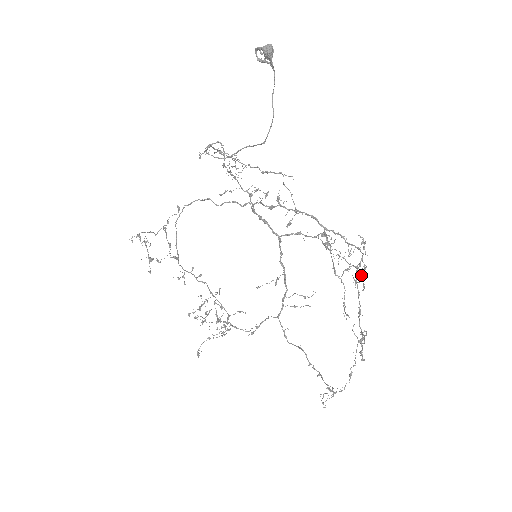
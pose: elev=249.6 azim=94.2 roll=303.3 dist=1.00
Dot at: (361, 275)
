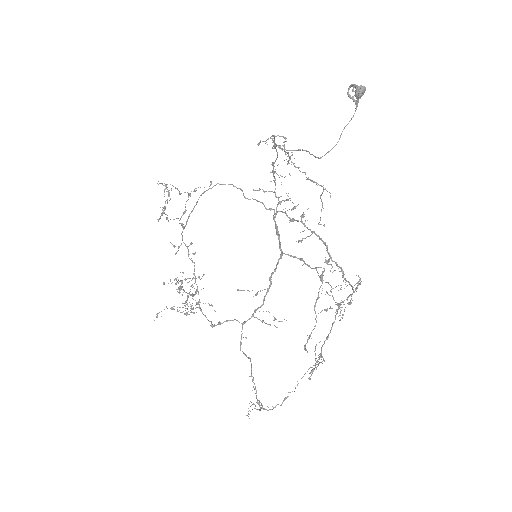
Dot at: (339, 315)
